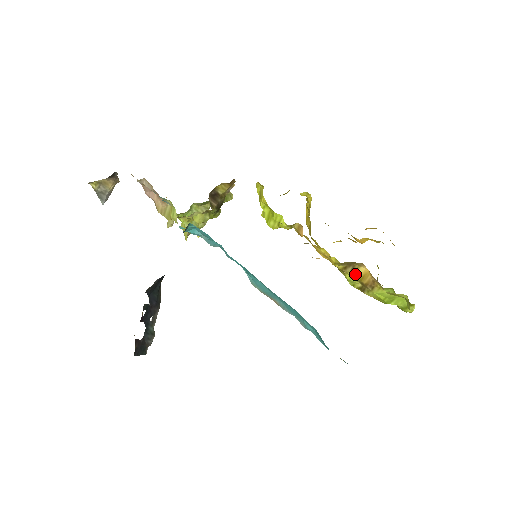
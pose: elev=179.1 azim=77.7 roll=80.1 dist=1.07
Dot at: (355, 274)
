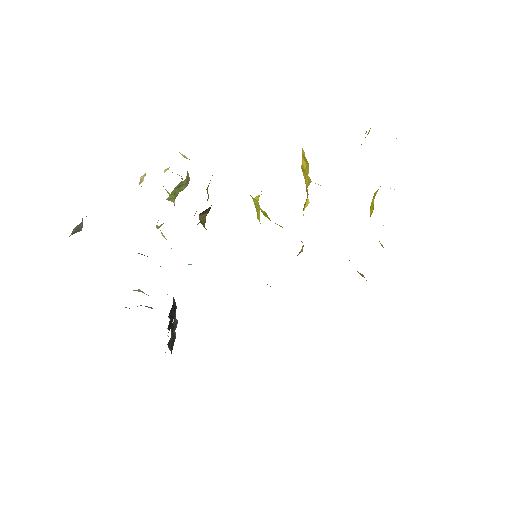
Dot at: occluded
